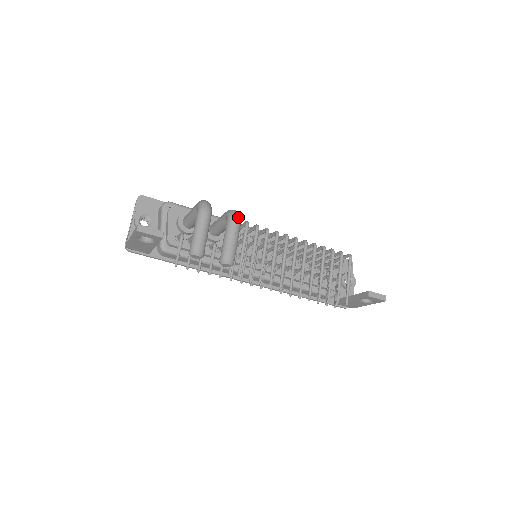
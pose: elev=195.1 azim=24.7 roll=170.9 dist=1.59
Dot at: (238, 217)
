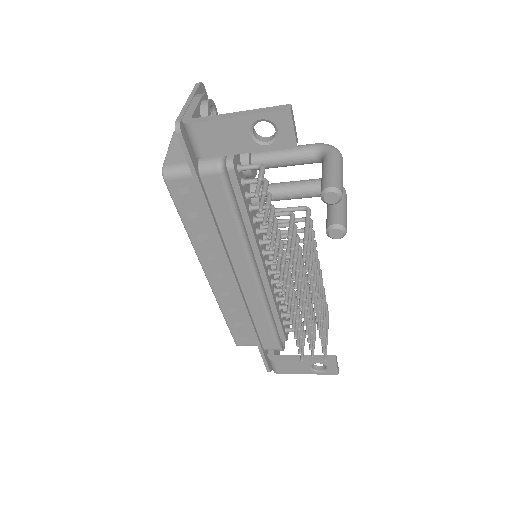
Dot at: occluded
